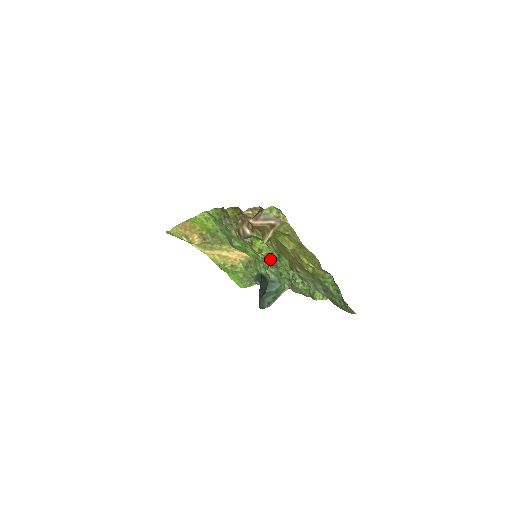
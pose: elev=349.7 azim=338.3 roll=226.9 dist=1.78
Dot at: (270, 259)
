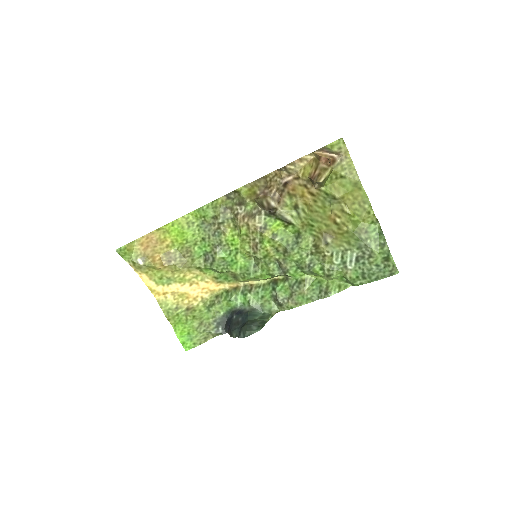
Dot at: (285, 245)
